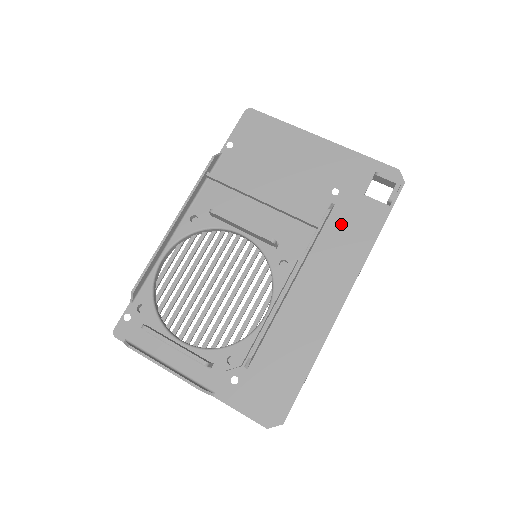
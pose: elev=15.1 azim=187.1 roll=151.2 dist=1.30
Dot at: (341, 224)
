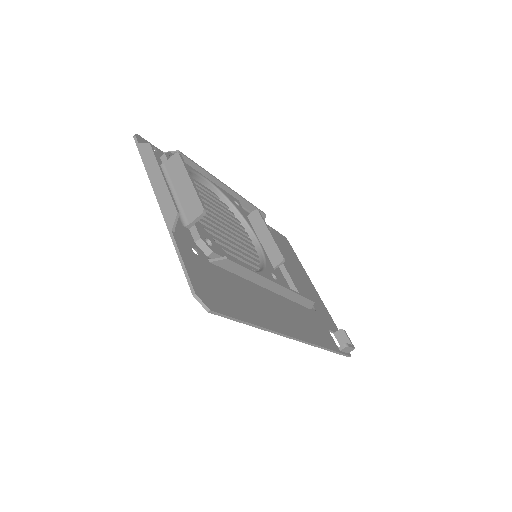
Dot at: (311, 318)
